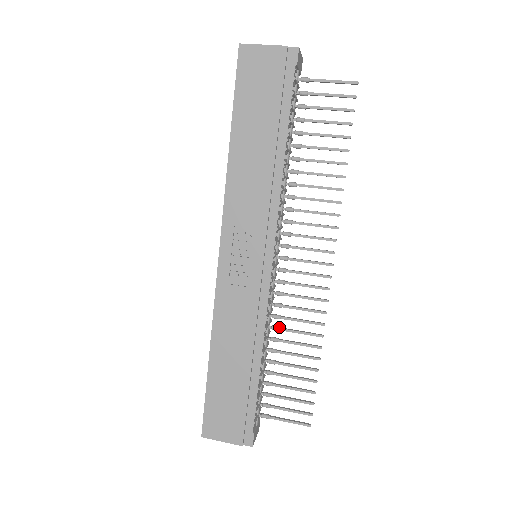
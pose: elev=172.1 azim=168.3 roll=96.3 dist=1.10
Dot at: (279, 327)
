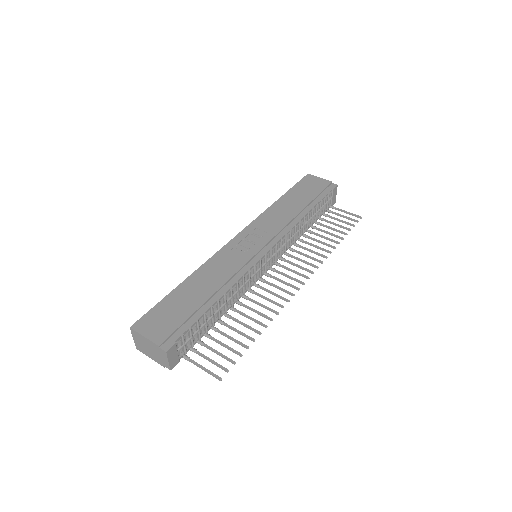
Dot at: occluded
